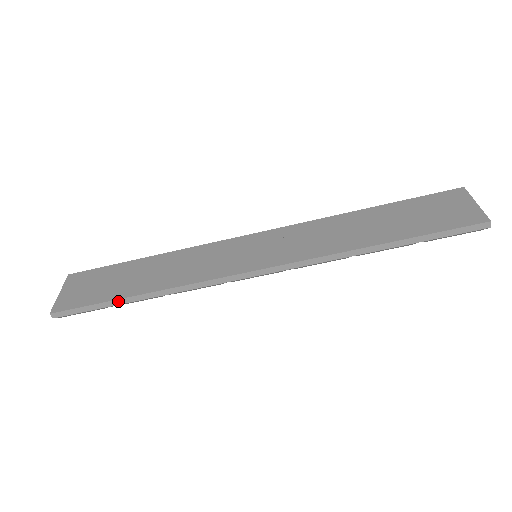
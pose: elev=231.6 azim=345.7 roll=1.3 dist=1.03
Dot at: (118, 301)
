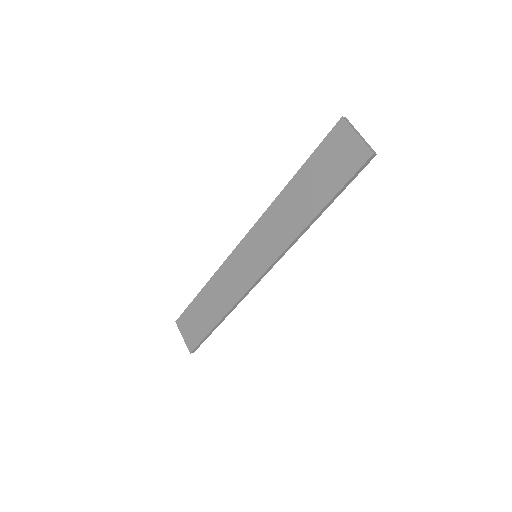
Dot at: (213, 329)
